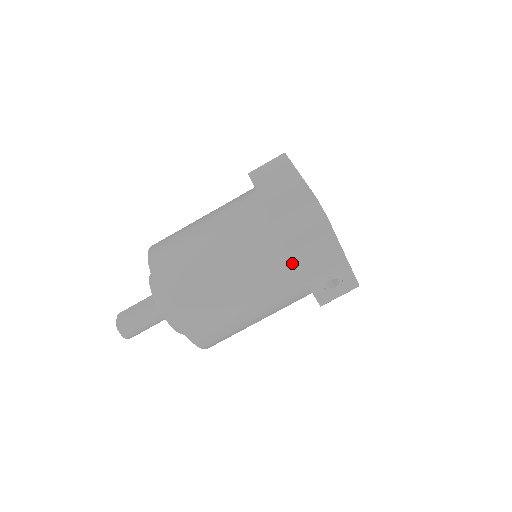
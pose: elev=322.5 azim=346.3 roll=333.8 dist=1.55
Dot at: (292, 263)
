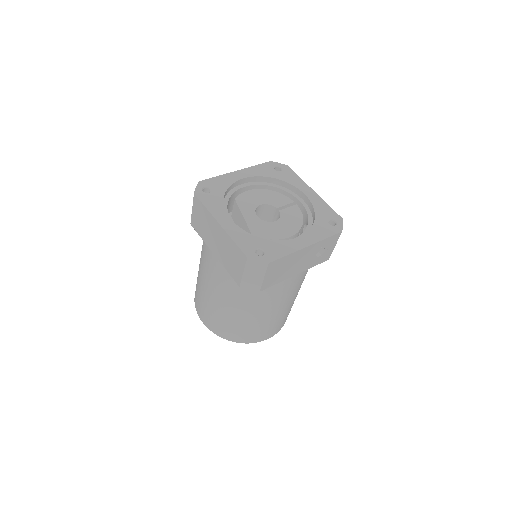
Dot at: occluded
